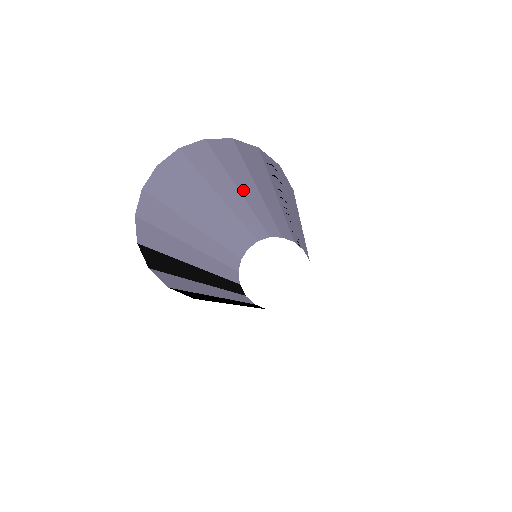
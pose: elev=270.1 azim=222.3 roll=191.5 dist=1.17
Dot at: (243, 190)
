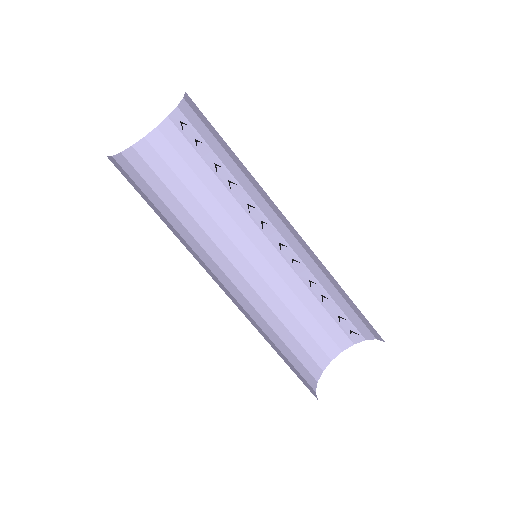
Dot at: (214, 215)
